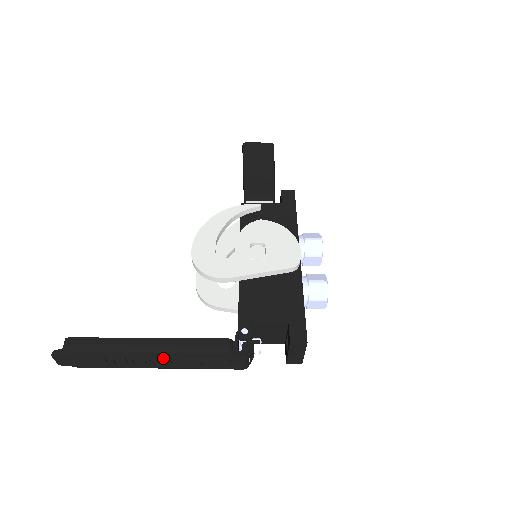
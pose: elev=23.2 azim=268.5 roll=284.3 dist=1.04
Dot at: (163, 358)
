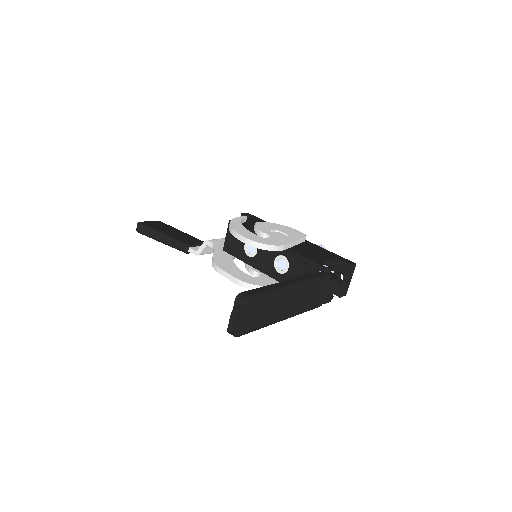
Dot at: (298, 297)
